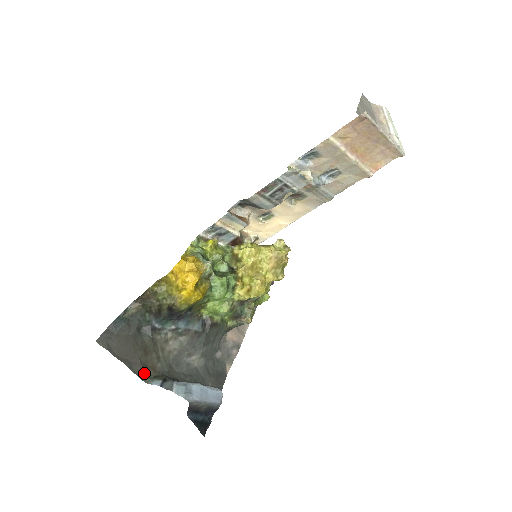
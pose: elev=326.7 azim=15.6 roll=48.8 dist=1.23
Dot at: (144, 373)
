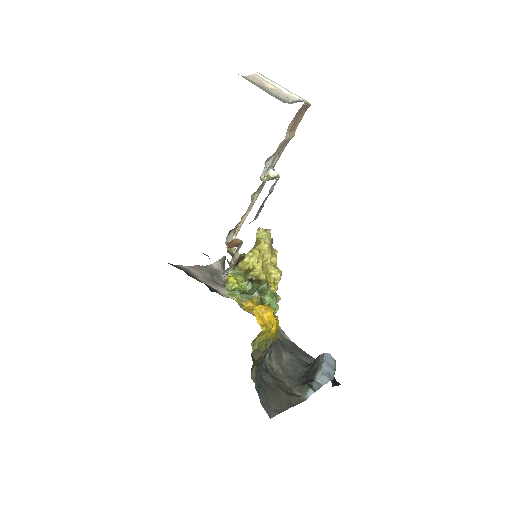
Dot at: (297, 398)
